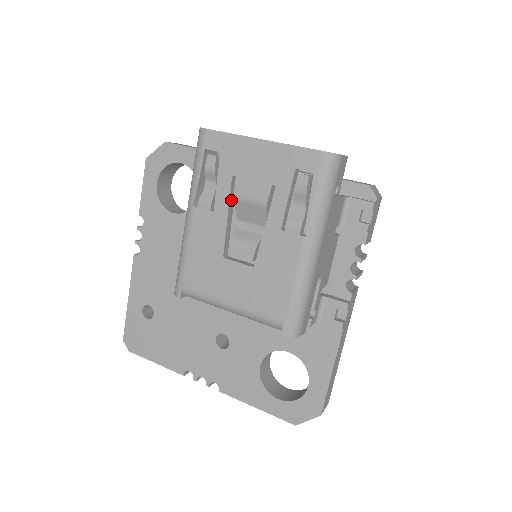
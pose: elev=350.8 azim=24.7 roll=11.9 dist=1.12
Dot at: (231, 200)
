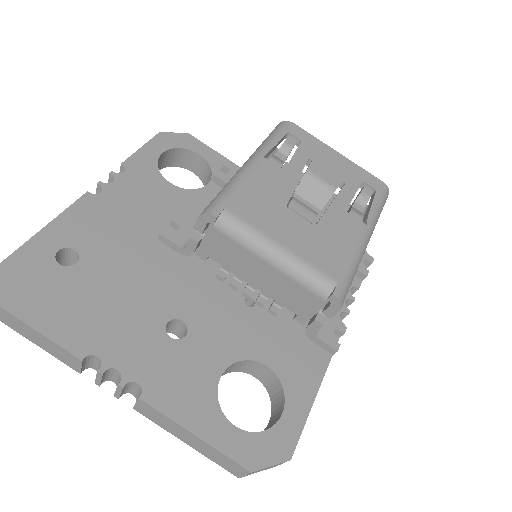
Dot at: (300, 173)
